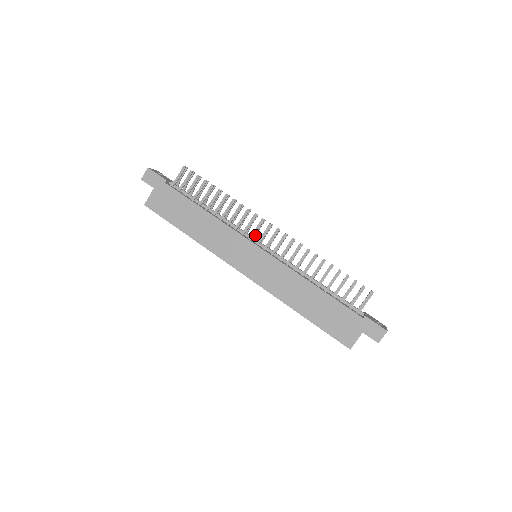
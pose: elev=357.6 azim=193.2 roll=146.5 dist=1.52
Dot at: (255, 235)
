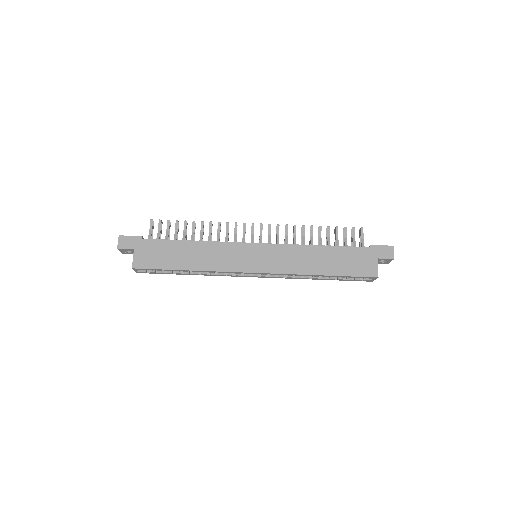
Dot at: occluded
